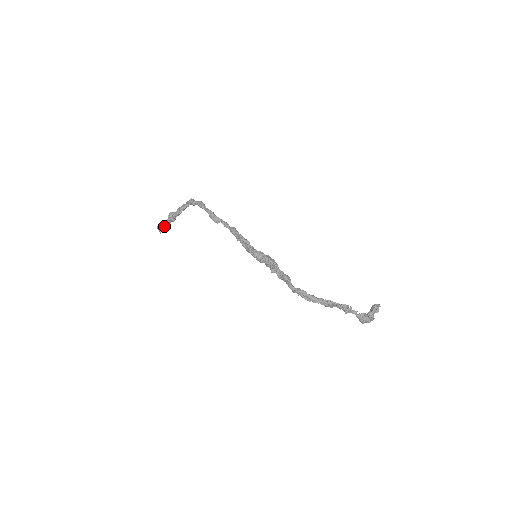
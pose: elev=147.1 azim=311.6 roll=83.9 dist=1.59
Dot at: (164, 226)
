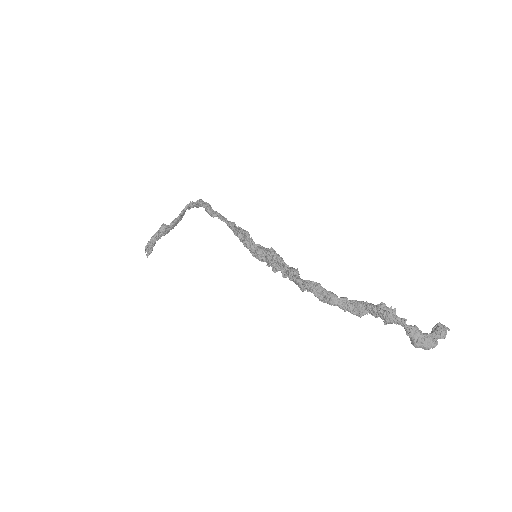
Dot at: (151, 241)
